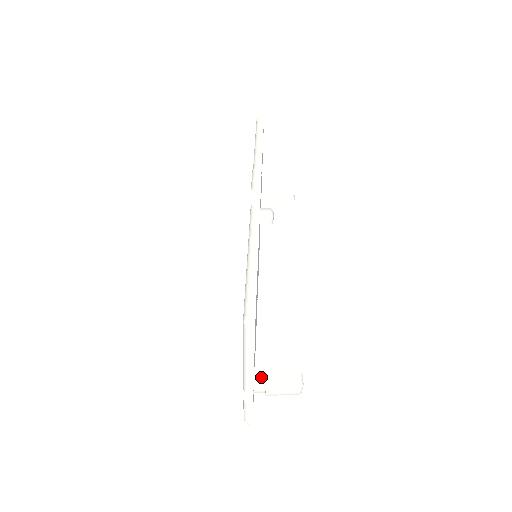
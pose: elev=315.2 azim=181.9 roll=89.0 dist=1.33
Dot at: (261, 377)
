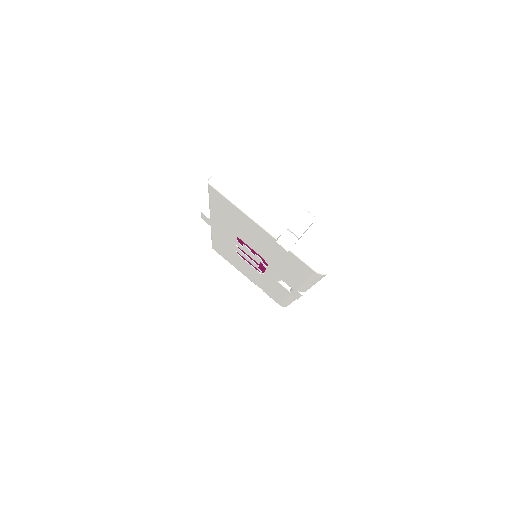
Dot at: (283, 233)
